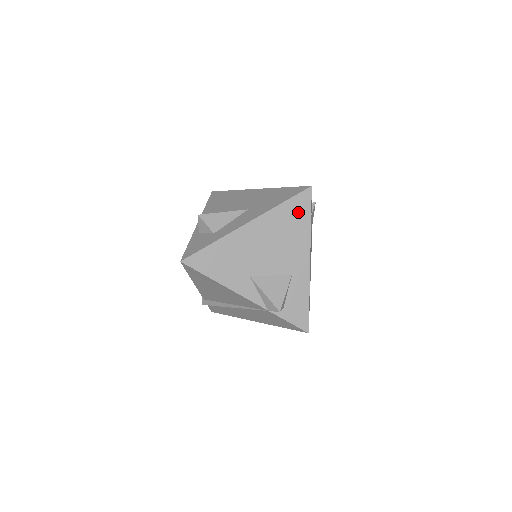
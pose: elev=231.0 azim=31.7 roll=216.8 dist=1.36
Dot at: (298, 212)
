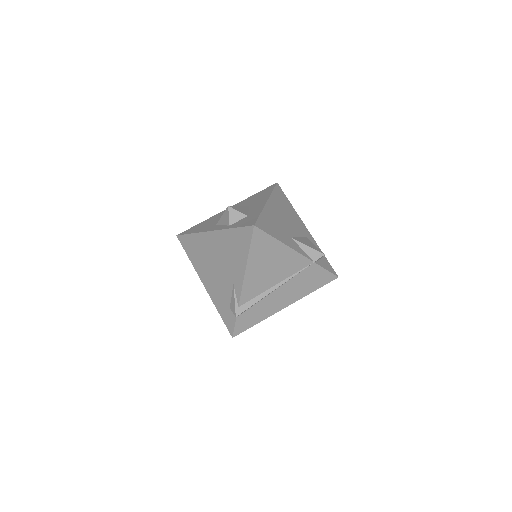
Dot at: (282, 197)
